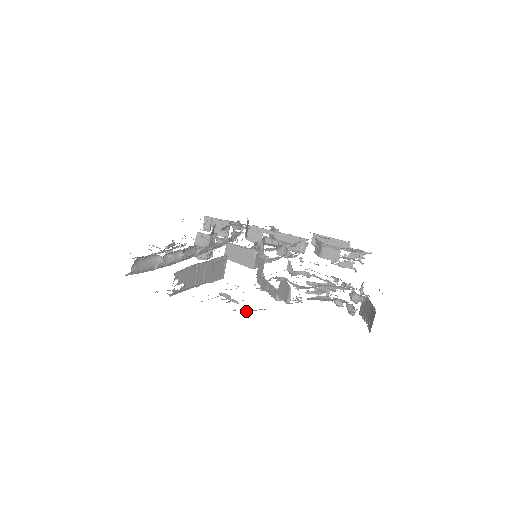
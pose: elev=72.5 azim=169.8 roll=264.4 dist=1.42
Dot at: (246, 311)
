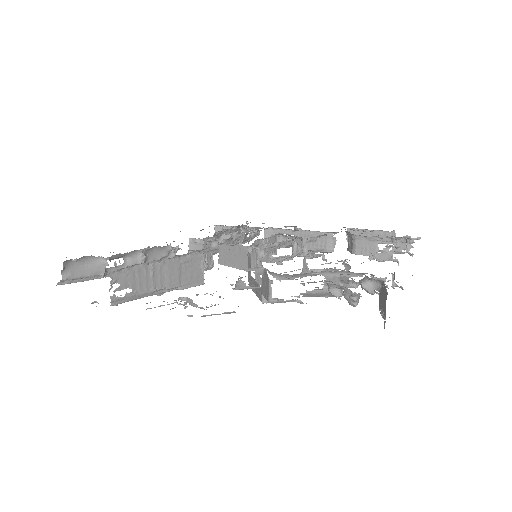
Dot at: (203, 315)
